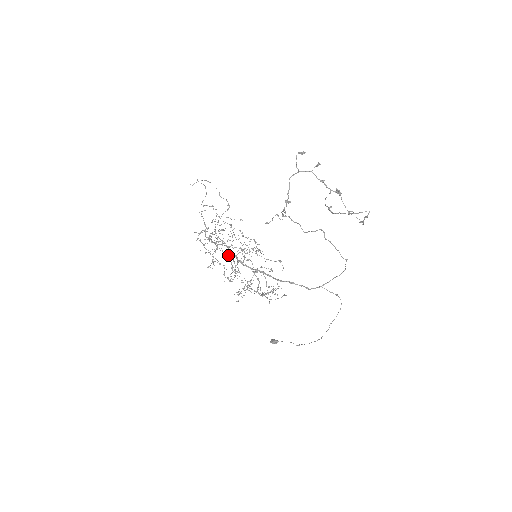
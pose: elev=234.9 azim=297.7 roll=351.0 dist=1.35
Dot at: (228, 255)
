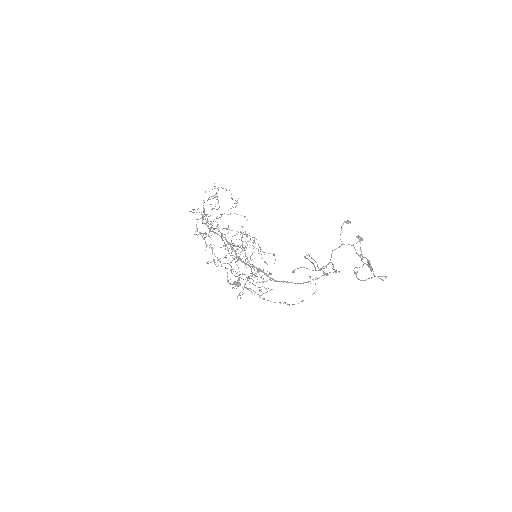
Dot at: (222, 240)
